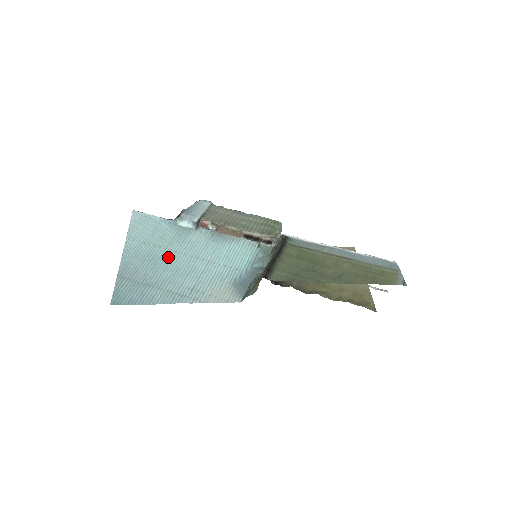
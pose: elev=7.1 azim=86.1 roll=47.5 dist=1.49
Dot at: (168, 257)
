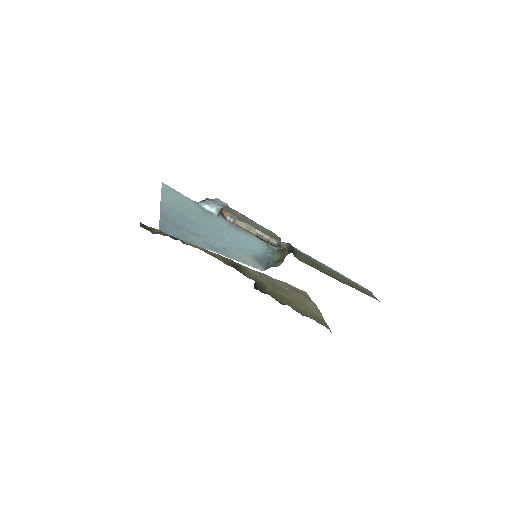
Dot at: (199, 222)
